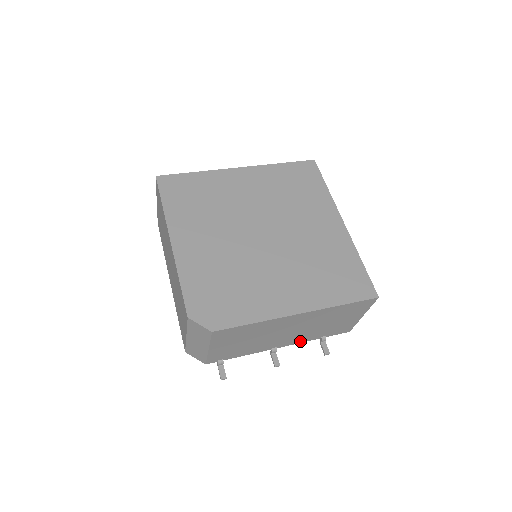
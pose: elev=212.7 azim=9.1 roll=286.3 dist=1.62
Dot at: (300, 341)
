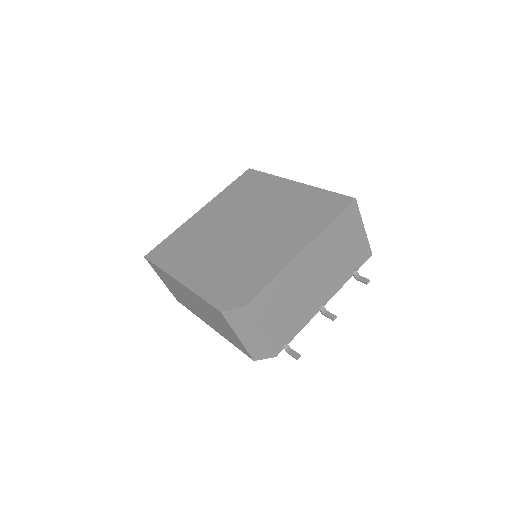
Dot at: (337, 287)
